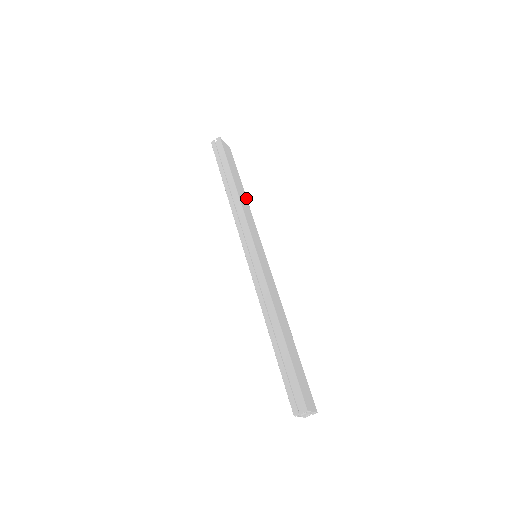
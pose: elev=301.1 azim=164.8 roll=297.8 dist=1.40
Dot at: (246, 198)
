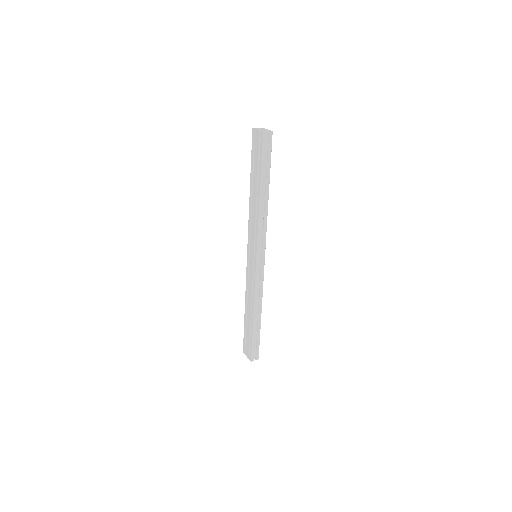
Dot at: occluded
